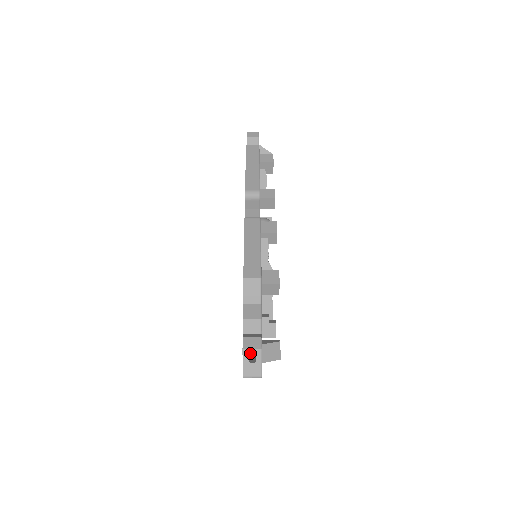
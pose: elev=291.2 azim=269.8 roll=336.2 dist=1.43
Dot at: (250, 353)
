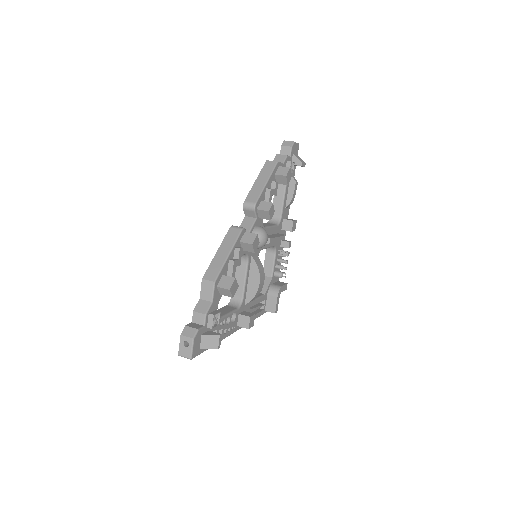
Dot at: (185, 339)
